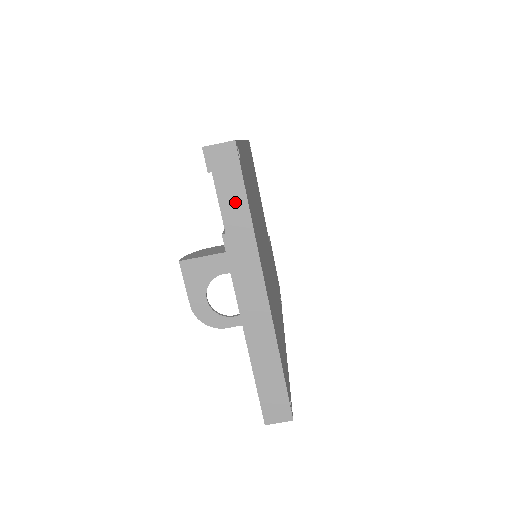
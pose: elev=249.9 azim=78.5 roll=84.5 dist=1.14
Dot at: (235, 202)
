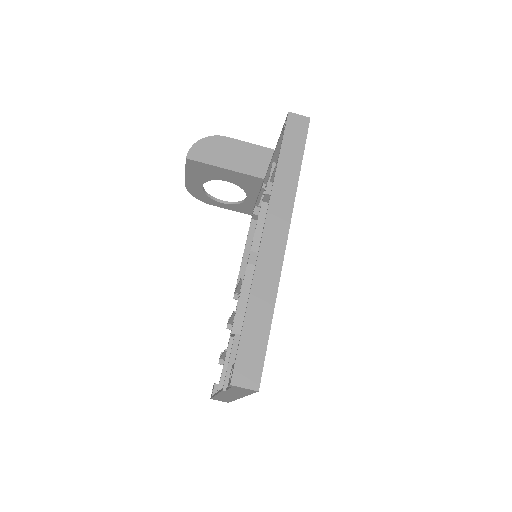
Dot at: (241, 392)
